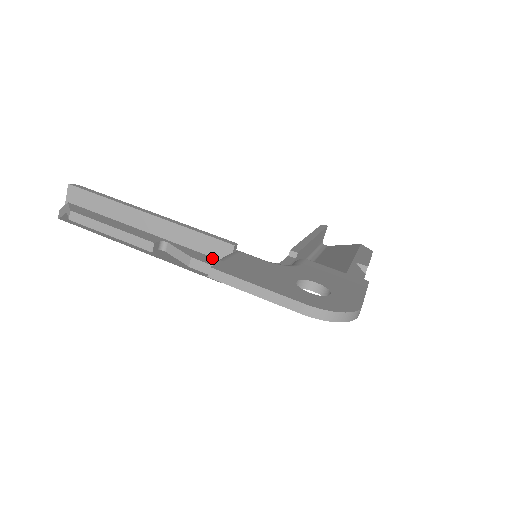
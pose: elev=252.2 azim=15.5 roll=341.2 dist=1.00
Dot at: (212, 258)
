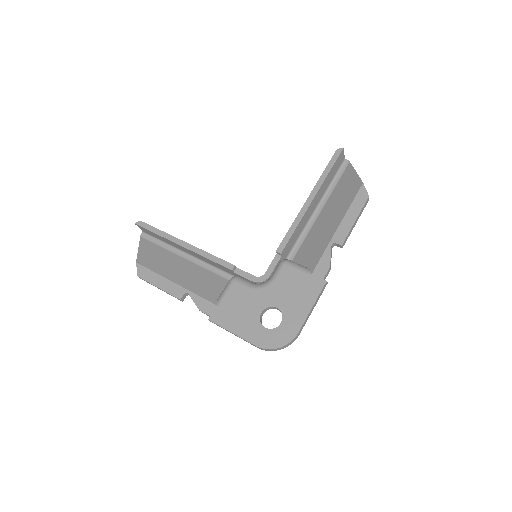
Dot at: (212, 305)
